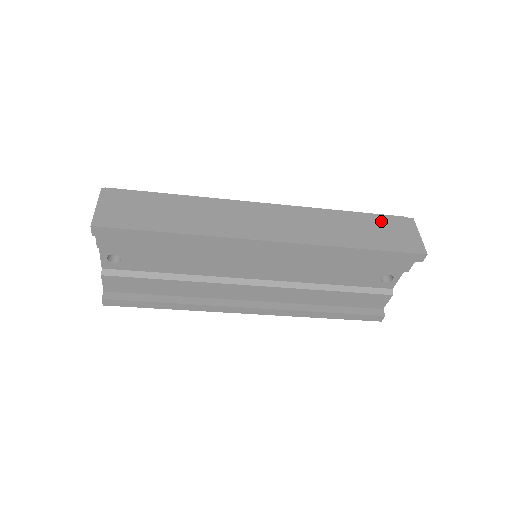
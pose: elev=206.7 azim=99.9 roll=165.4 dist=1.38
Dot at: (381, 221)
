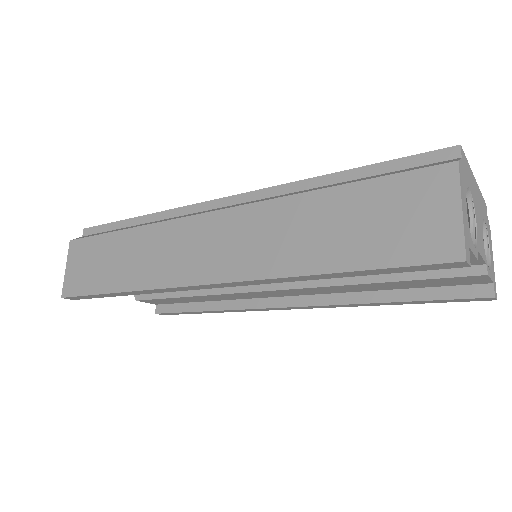
Dot at: (381, 193)
